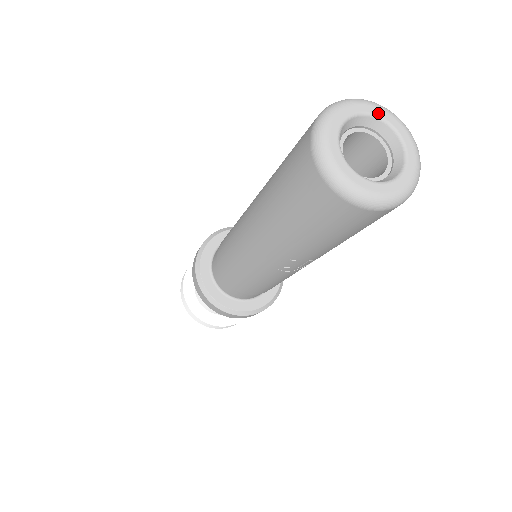
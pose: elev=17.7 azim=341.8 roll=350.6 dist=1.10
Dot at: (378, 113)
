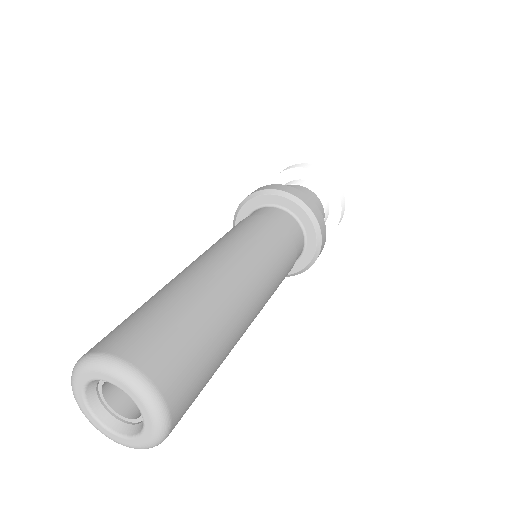
Dot at: (140, 406)
